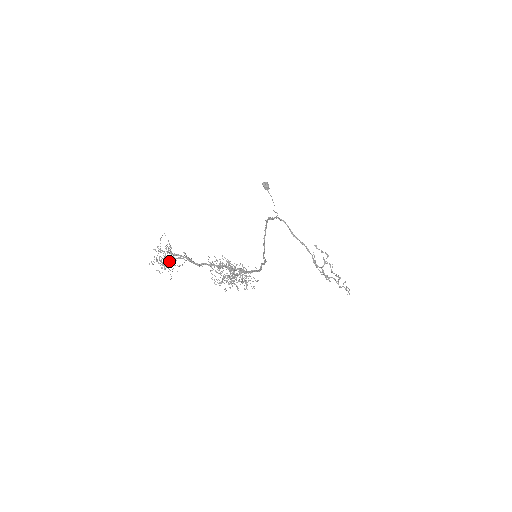
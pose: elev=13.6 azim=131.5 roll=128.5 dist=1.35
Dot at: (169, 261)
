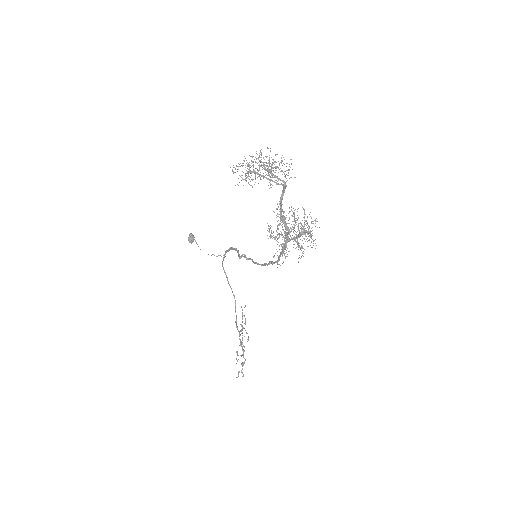
Dot at: occluded
